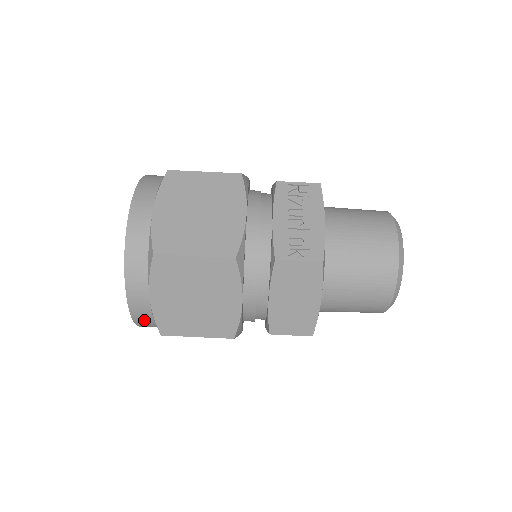
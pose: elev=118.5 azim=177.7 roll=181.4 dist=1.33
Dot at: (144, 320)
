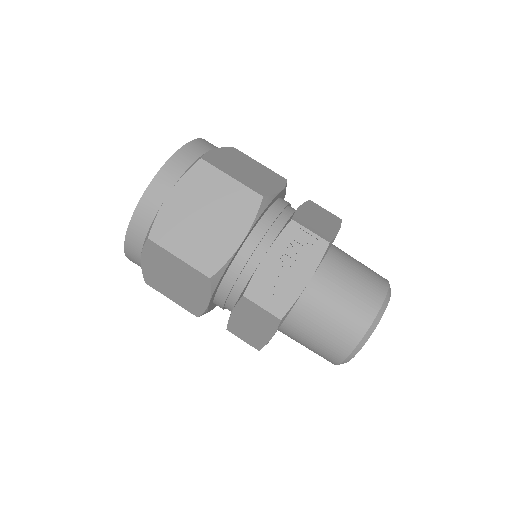
Dot at: occluded
